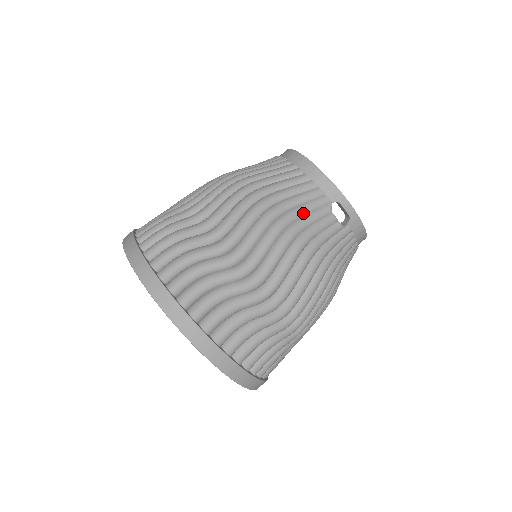
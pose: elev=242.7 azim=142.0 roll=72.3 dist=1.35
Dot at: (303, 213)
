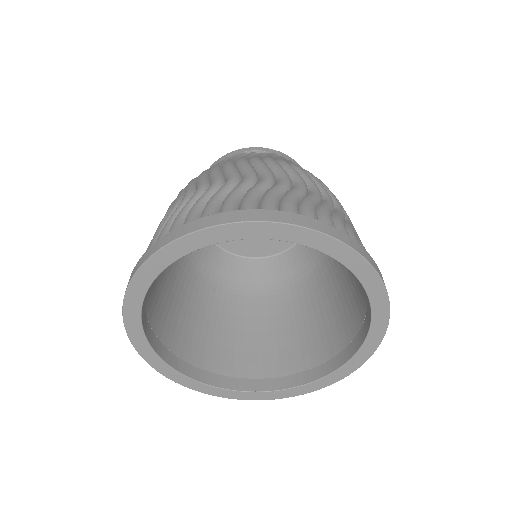
Dot at: occluded
